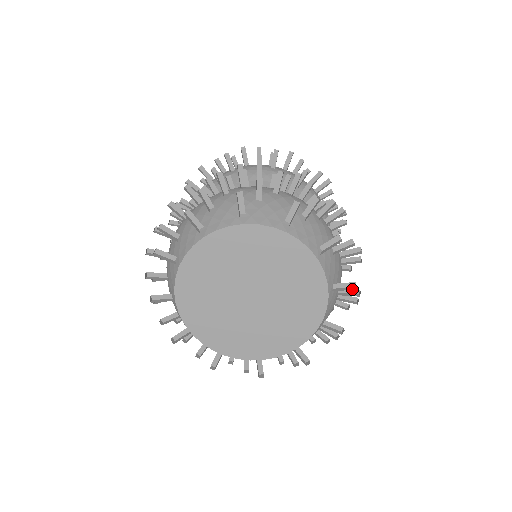
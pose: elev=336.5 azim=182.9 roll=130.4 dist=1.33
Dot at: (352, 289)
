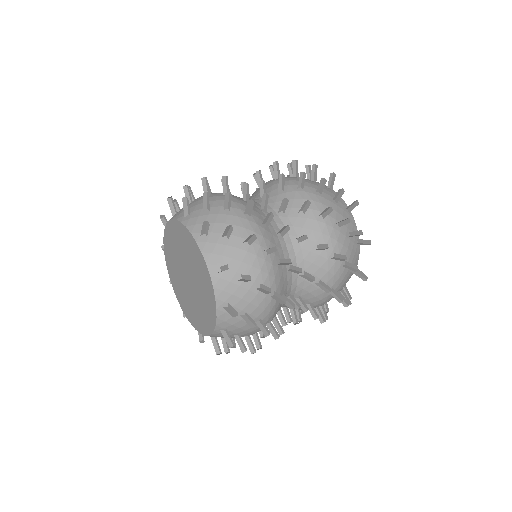
Dot at: (229, 344)
